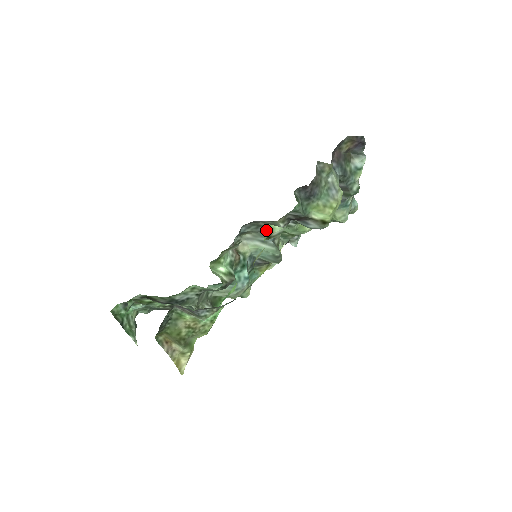
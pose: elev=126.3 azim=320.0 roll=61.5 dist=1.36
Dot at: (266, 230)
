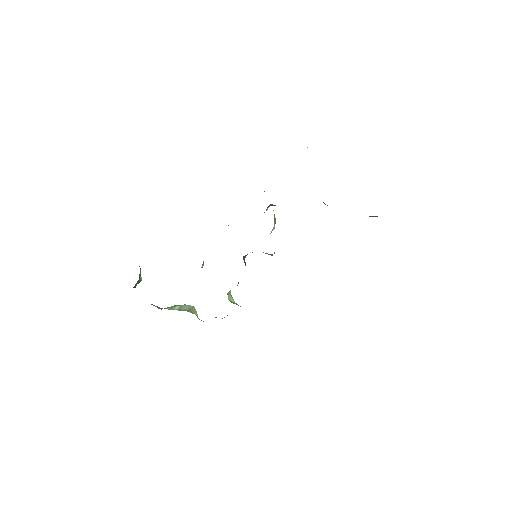
Dot at: occluded
